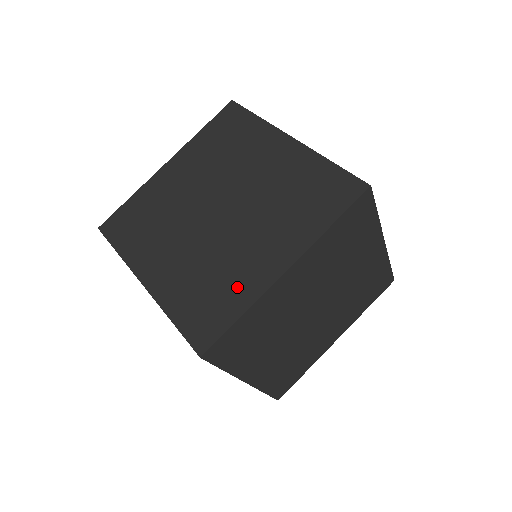
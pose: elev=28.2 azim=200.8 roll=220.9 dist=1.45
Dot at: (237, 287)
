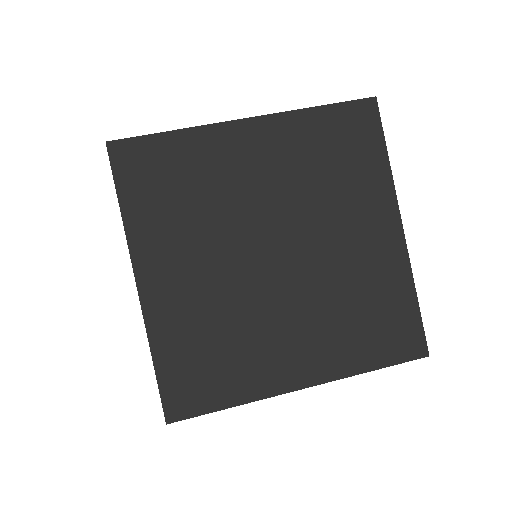
Dot at: (245, 371)
